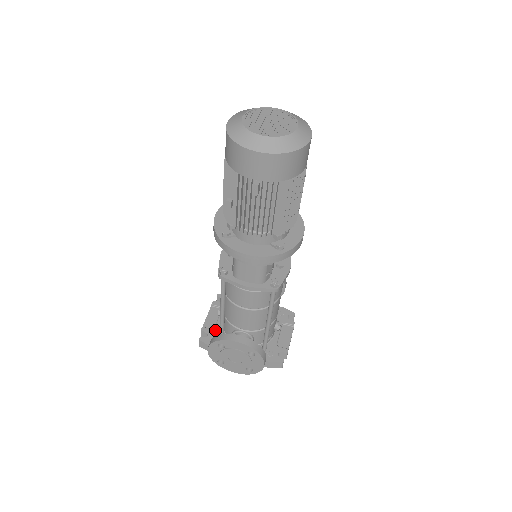
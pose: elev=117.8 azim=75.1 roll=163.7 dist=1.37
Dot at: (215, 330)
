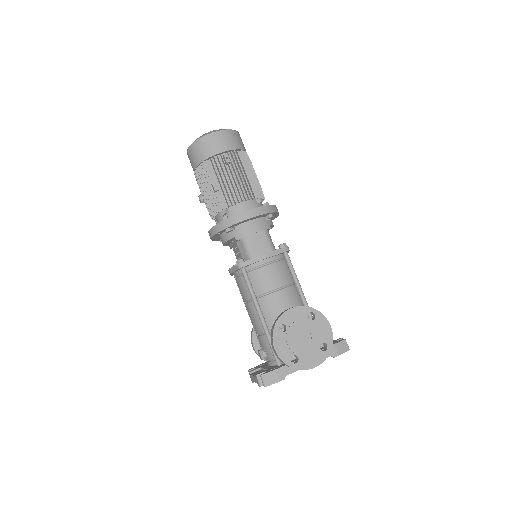
Dot at: (269, 368)
